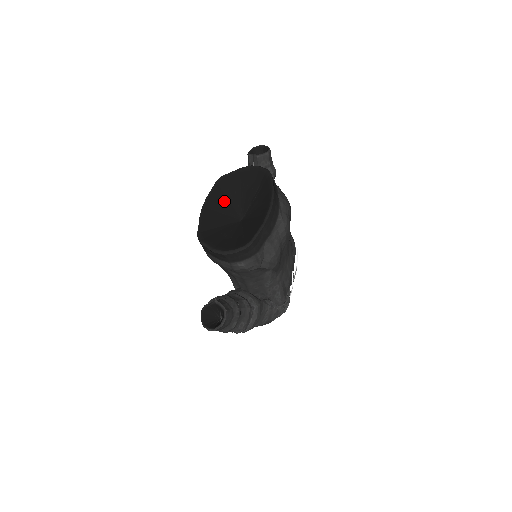
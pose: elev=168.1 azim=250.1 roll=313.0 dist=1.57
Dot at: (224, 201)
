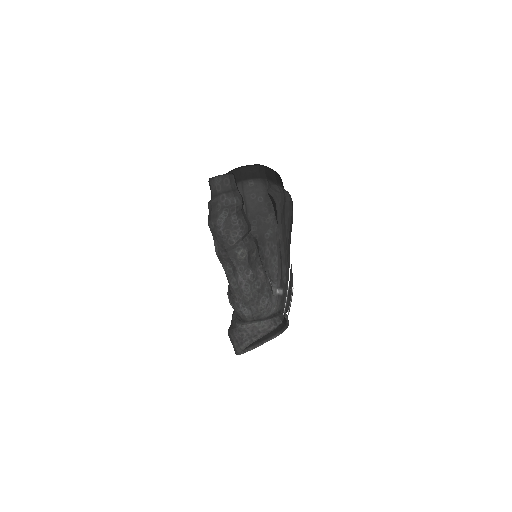
Dot at: occluded
